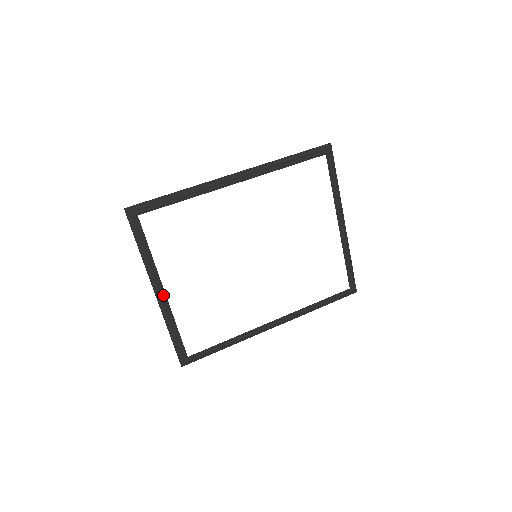
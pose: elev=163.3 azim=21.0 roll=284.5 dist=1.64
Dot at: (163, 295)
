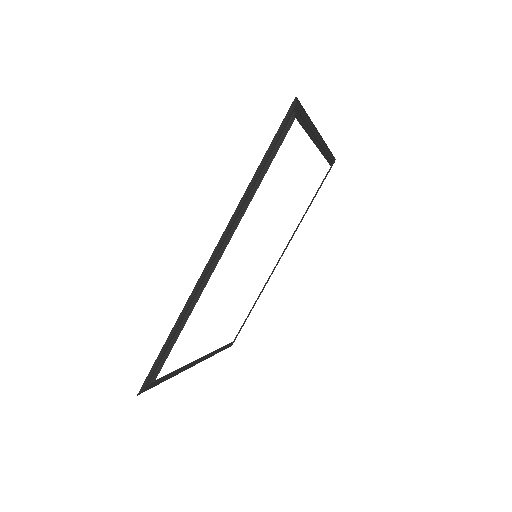
Dot at: (201, 358)
